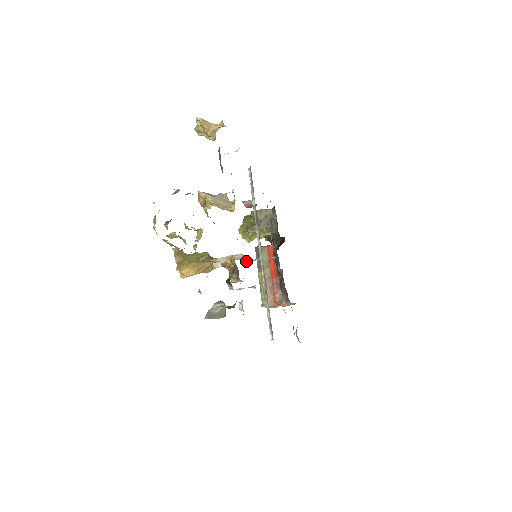
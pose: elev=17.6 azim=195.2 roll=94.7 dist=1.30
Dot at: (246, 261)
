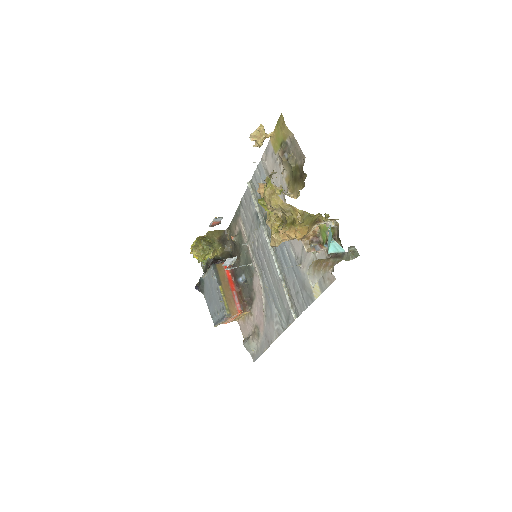
Dot at: (228, 268)
